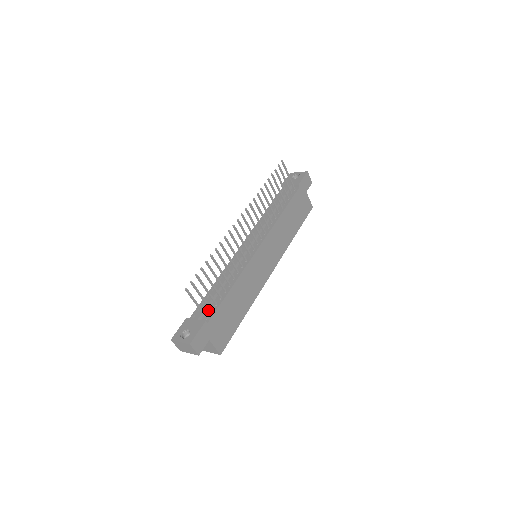
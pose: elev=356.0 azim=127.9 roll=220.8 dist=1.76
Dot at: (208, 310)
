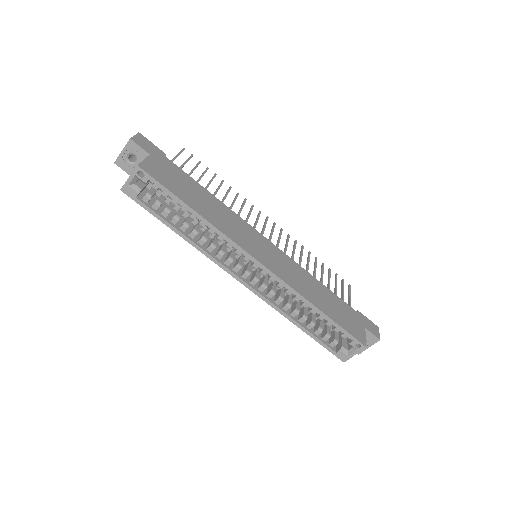
Dot at: occluded
